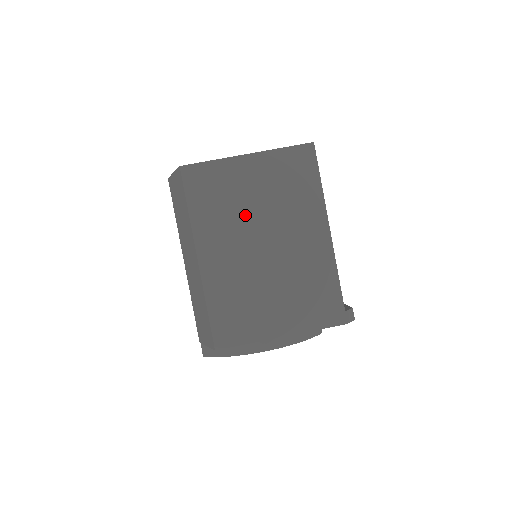
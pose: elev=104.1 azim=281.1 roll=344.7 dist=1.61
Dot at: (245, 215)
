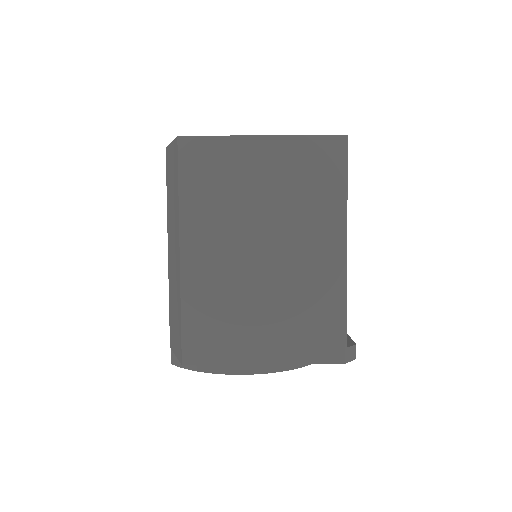
Dot at: (247, 210)
